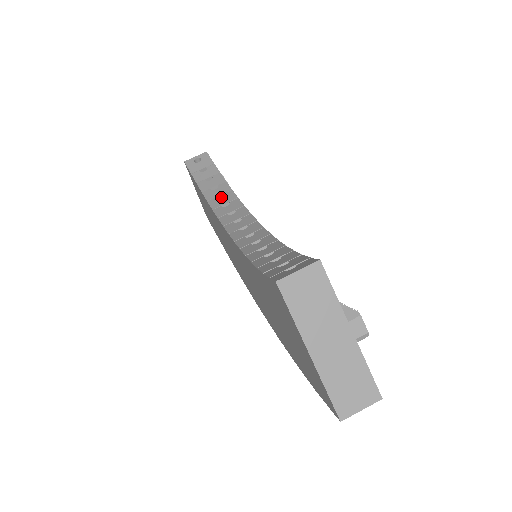
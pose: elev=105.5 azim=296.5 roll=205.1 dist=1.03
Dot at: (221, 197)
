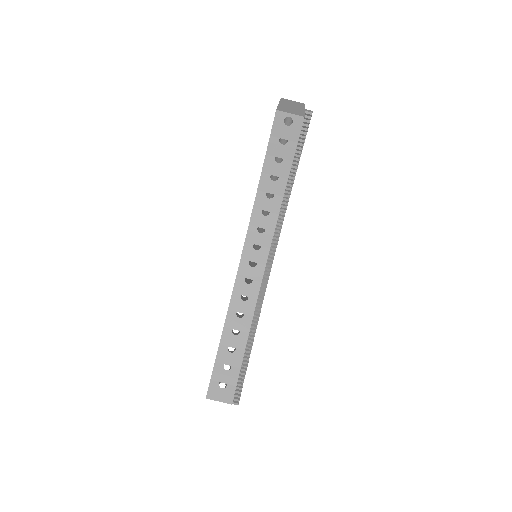
Dot at: (271, 193)
